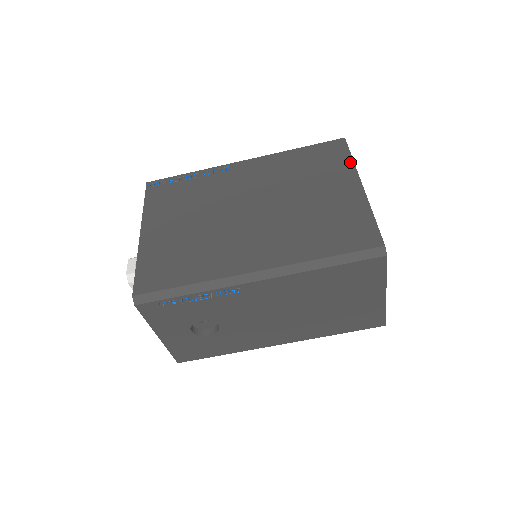
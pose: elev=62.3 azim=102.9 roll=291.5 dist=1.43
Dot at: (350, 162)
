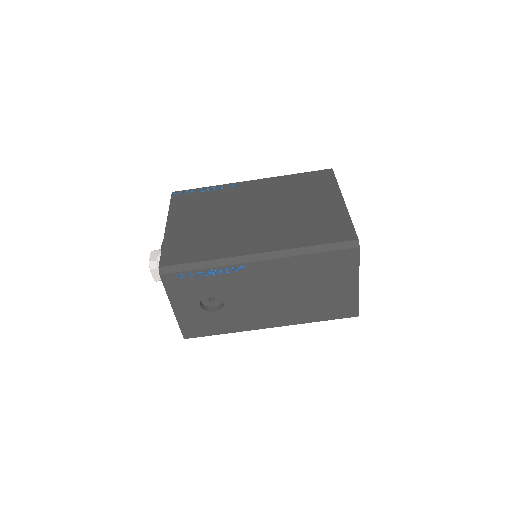
Dot at: (335, 185)
